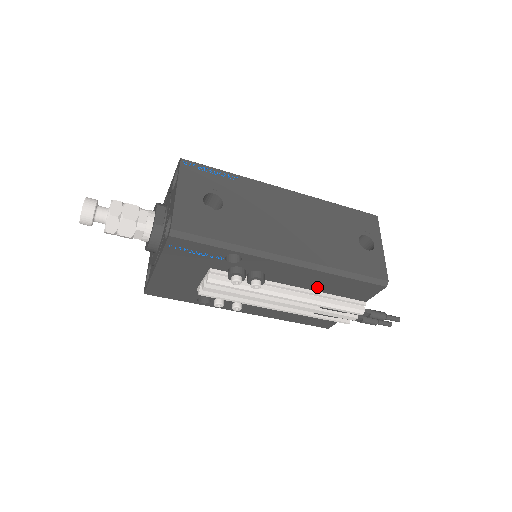
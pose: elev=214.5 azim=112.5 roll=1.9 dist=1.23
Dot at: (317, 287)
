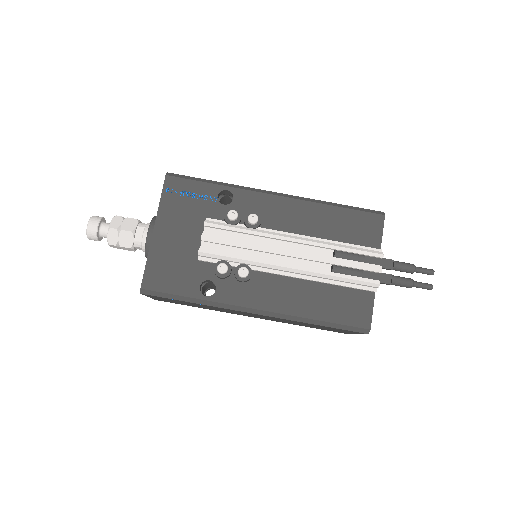
Dot at: (318, 232)
